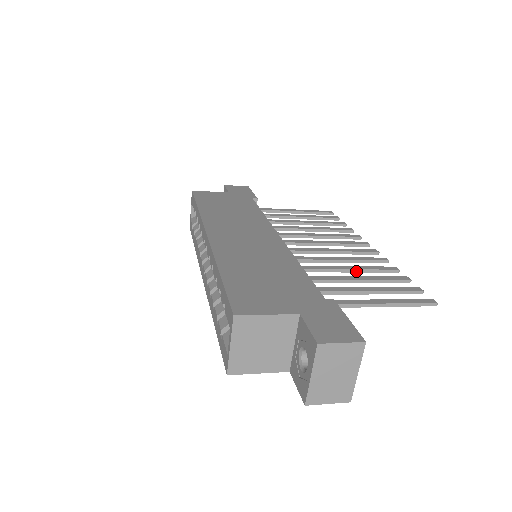
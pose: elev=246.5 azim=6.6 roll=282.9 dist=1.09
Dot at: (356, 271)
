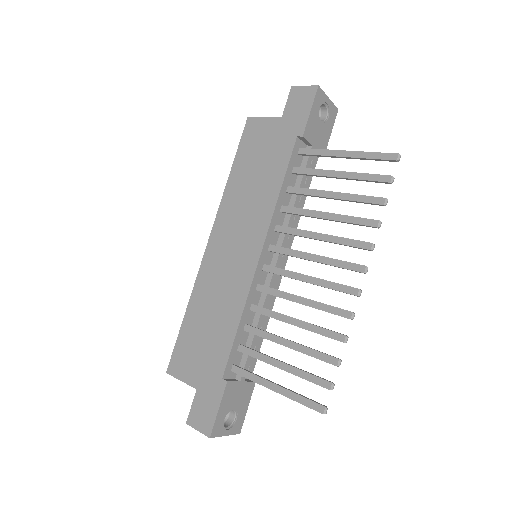
Dot at: occluded
